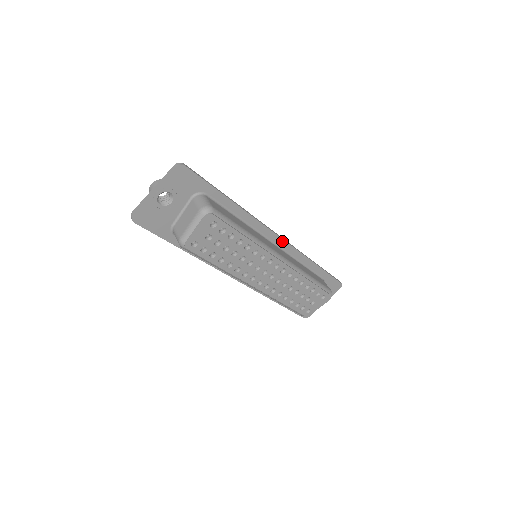
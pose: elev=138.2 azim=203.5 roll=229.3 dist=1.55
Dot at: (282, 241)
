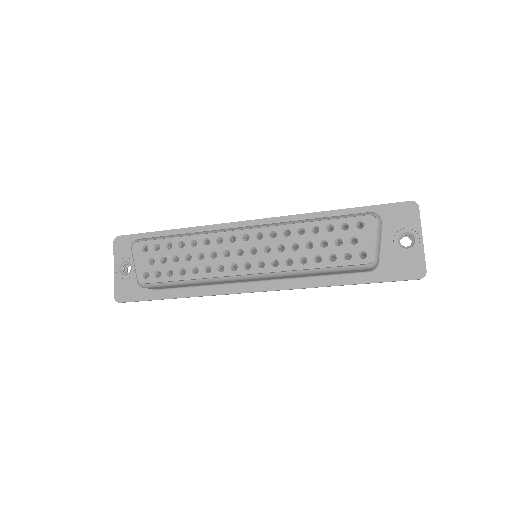
Dot at: (260, 221)
